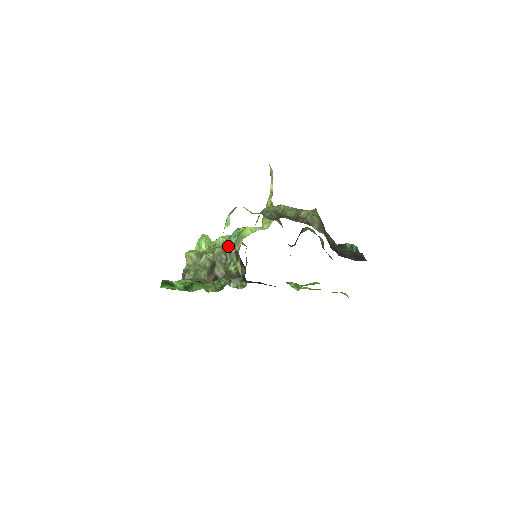
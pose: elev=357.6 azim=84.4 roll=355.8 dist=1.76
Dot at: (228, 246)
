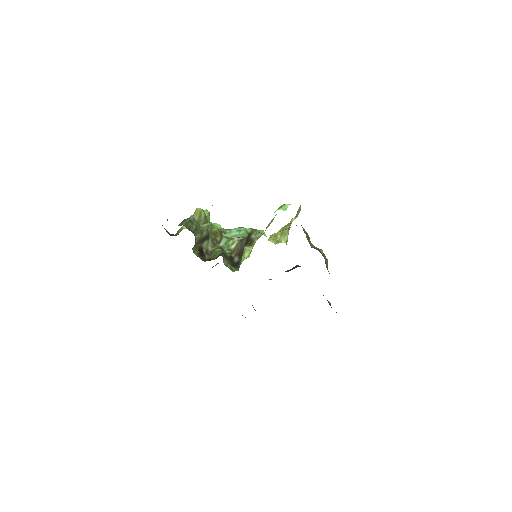
Dot at: (225, 234)
